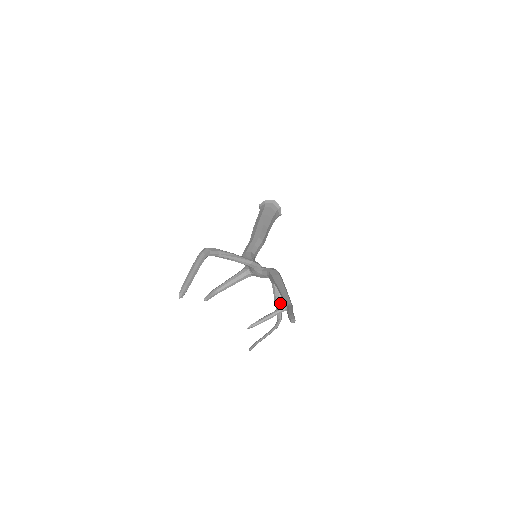
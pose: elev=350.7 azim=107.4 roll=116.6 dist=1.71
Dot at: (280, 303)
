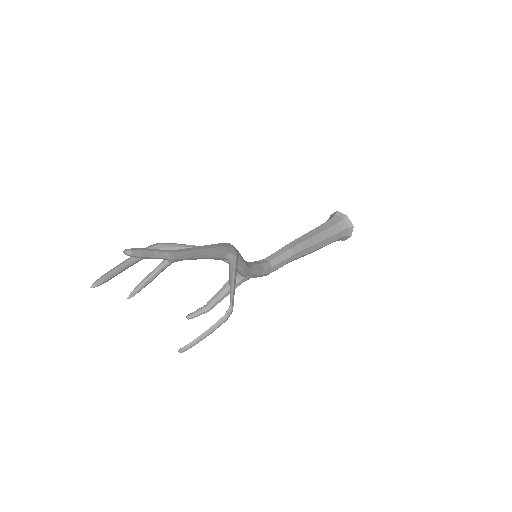
Dot at: (231, 284)
